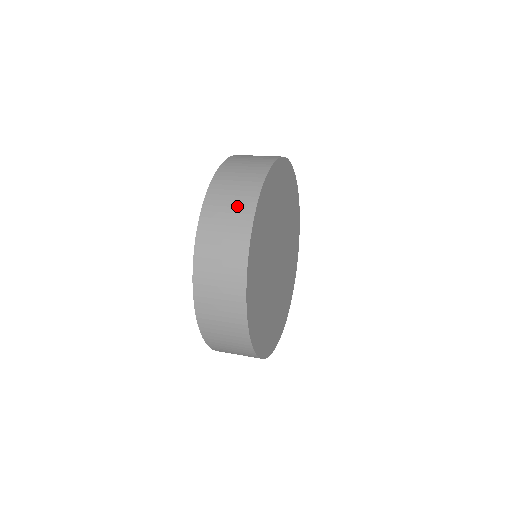
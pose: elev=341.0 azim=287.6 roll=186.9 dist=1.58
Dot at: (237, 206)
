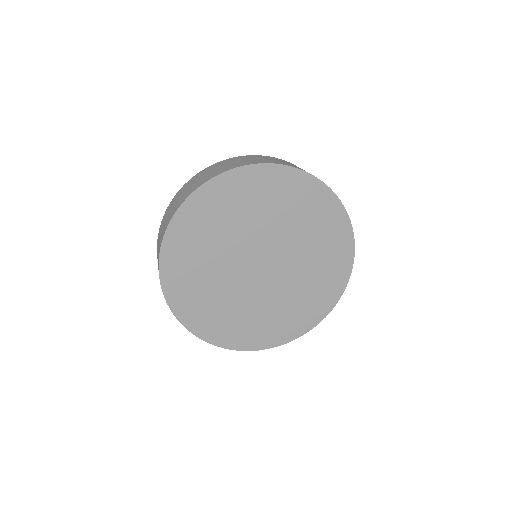
Dot at: (263, 160)
